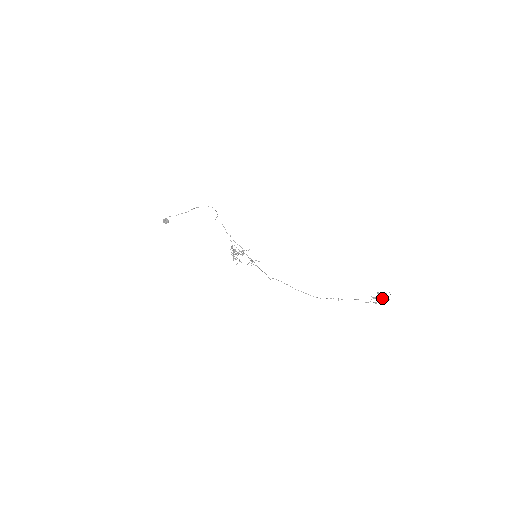
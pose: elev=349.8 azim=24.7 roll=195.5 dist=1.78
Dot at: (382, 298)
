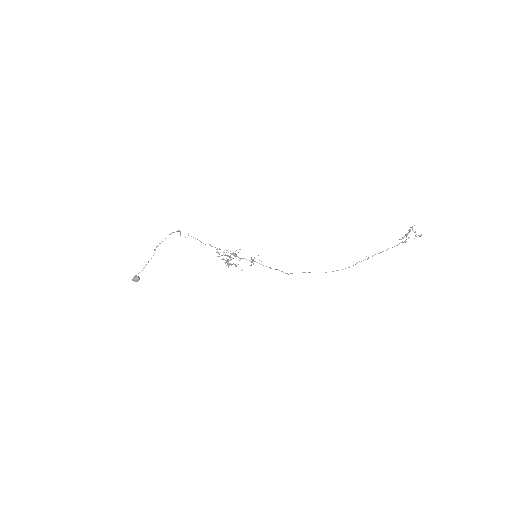
Dot at: occluded
